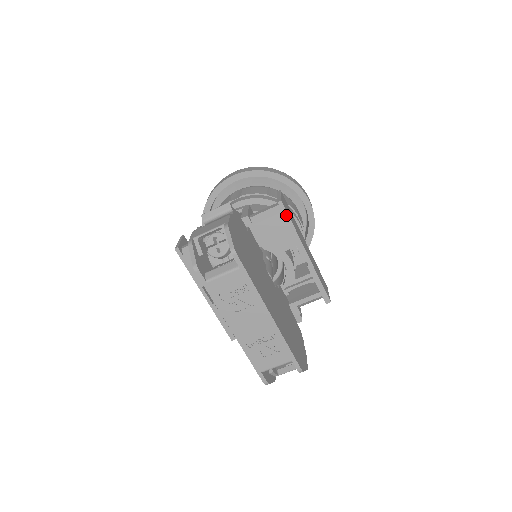
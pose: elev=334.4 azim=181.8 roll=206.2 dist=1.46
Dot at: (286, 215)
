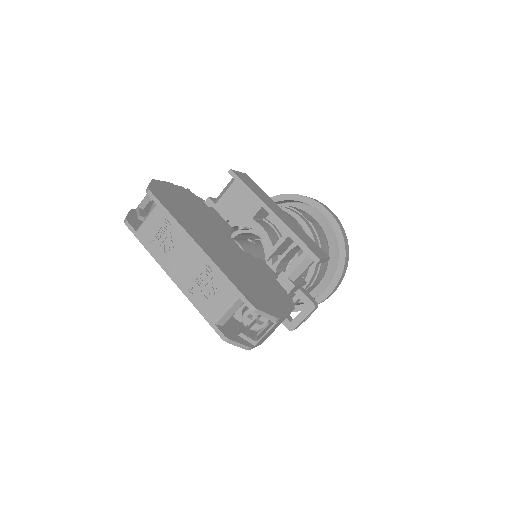
Dot at: (240, 181)
